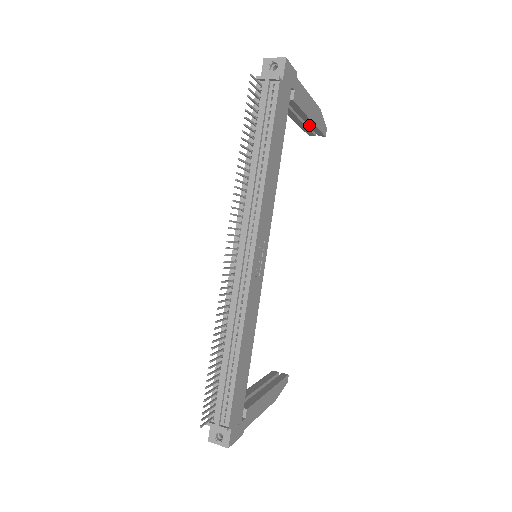
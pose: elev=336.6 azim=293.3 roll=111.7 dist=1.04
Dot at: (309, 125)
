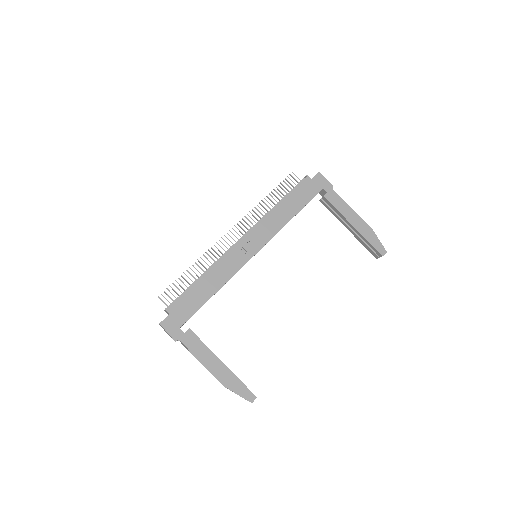
Dot at: (359, 235)
